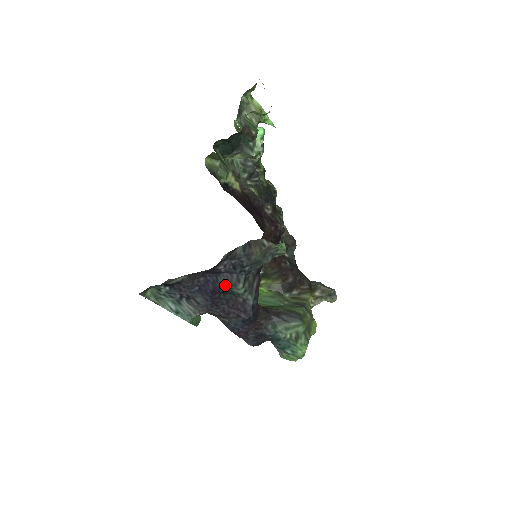
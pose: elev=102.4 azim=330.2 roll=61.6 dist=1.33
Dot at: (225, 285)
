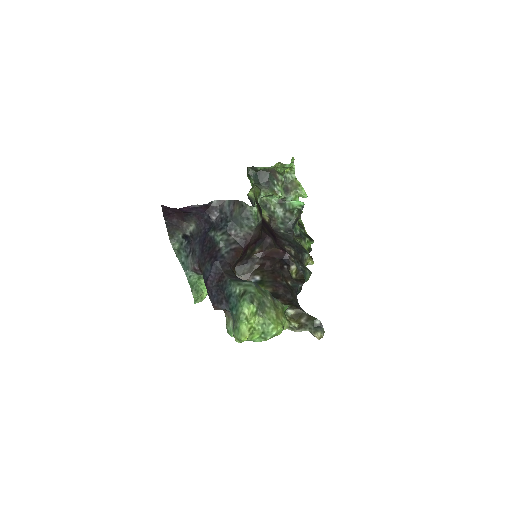
Dot at: (211, 231)
